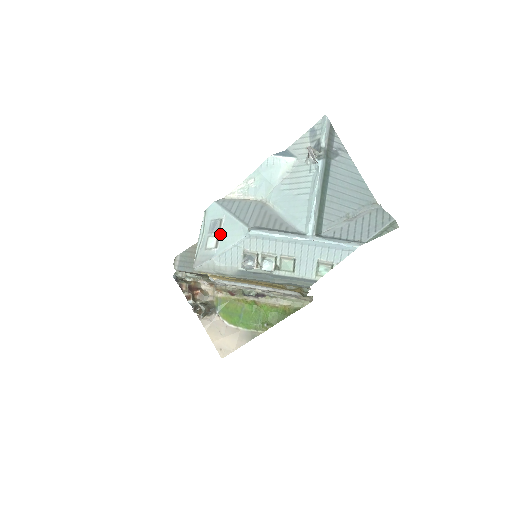
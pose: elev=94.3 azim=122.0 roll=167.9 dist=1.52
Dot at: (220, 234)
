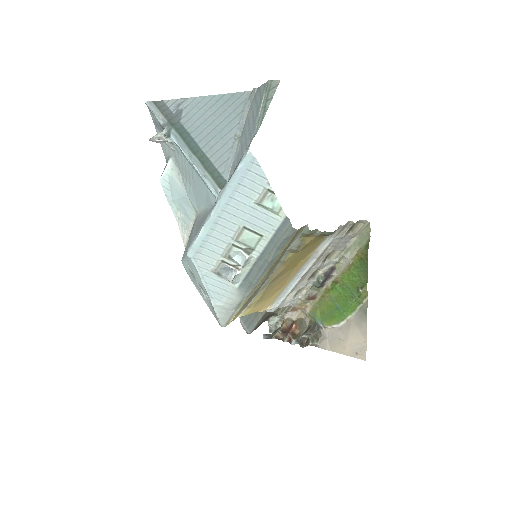
Dot at: (197, 280)
